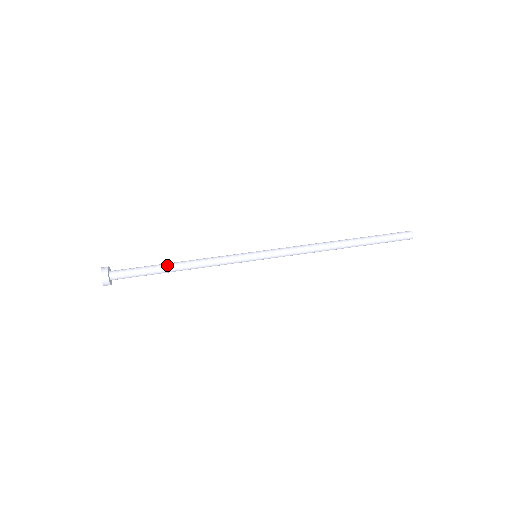
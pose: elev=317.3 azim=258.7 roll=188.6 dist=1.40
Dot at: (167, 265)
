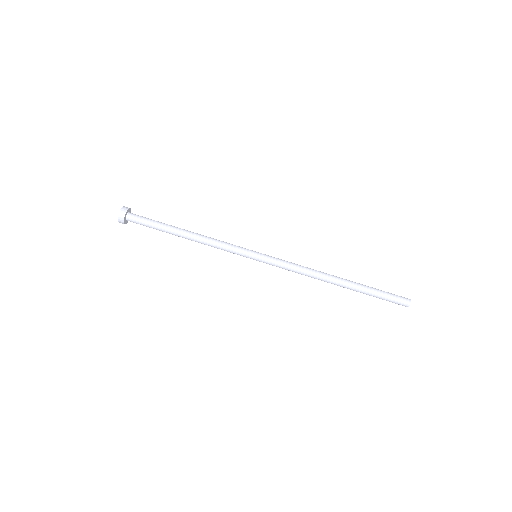
Dot at: (175, 233)
